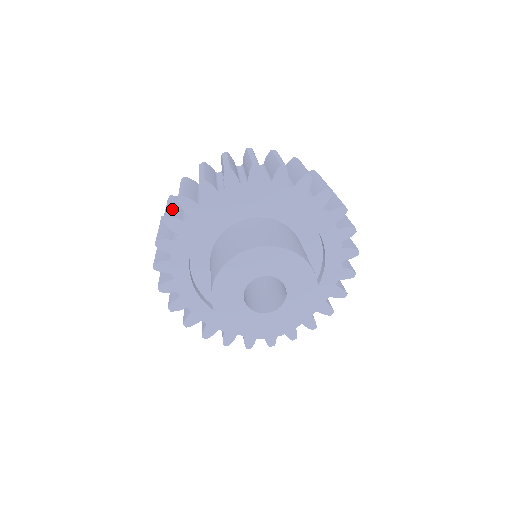
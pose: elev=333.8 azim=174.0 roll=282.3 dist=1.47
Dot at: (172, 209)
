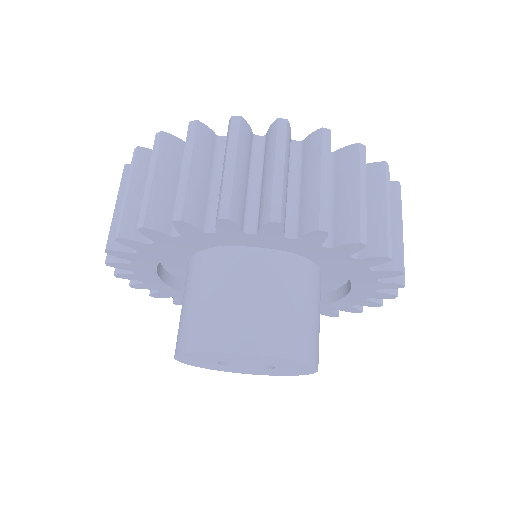
Dot at: (195, 188)
